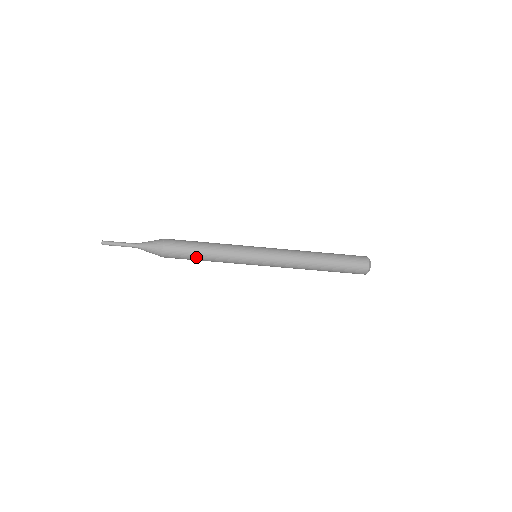
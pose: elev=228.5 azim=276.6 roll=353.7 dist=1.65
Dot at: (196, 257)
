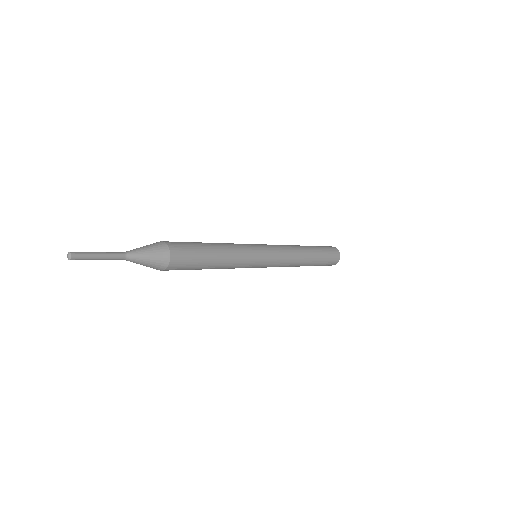
Dot at: (205, 267)
